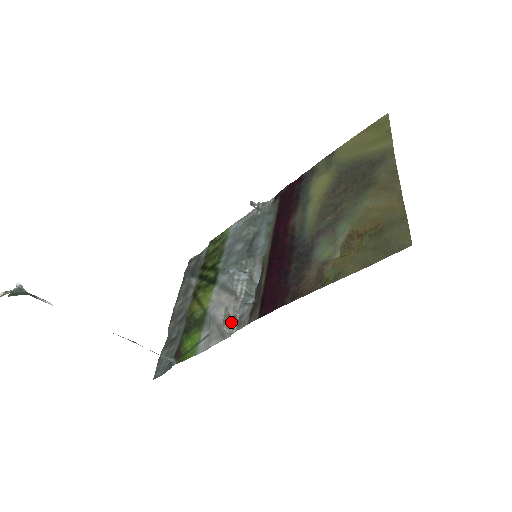
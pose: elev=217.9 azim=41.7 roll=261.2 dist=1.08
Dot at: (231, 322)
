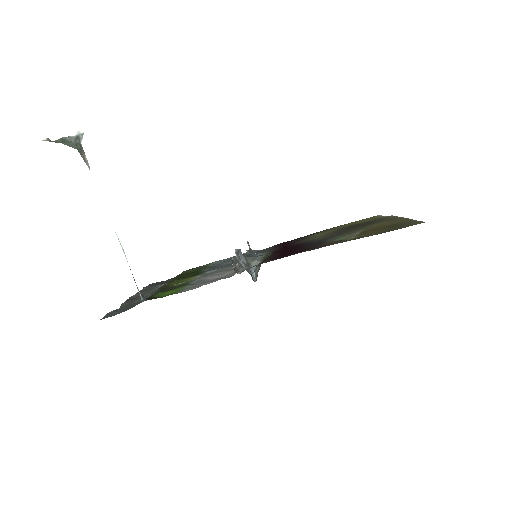
Dot at: (235, 268)
